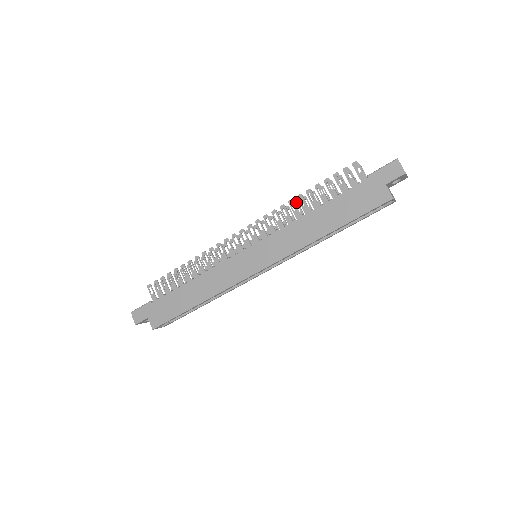
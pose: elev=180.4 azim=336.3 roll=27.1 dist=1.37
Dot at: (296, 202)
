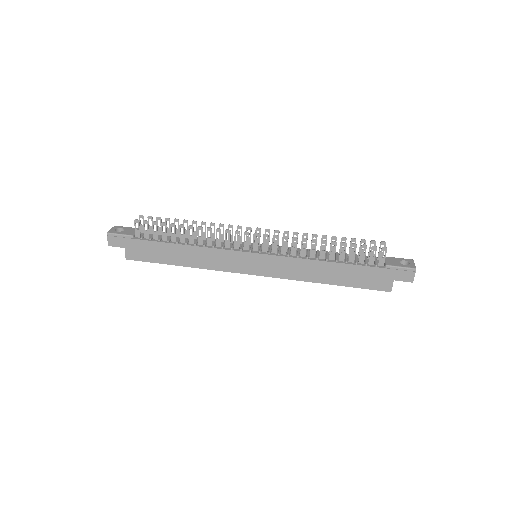
Dot at: (316, 236)
